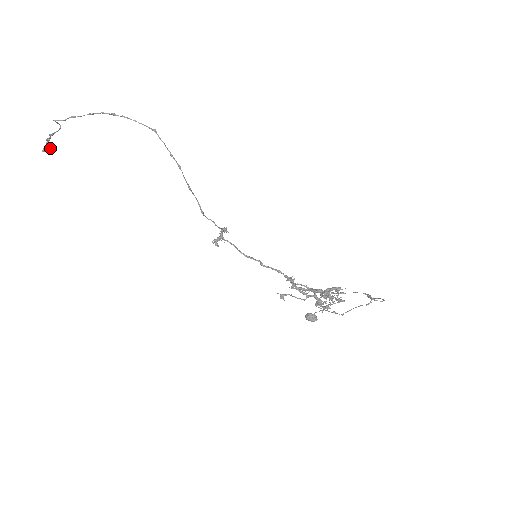
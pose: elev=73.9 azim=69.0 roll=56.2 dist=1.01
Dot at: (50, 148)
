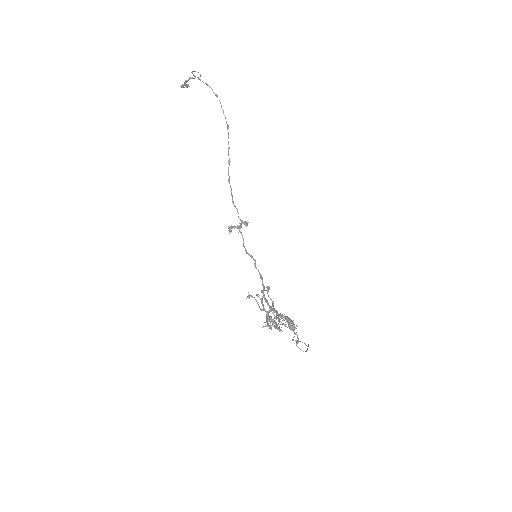
Dot at: (187, 87)
